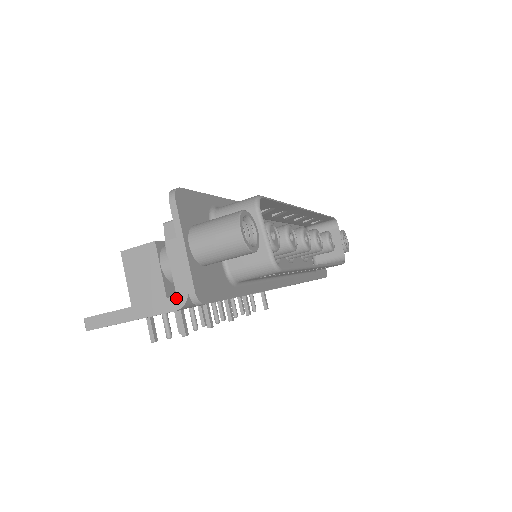
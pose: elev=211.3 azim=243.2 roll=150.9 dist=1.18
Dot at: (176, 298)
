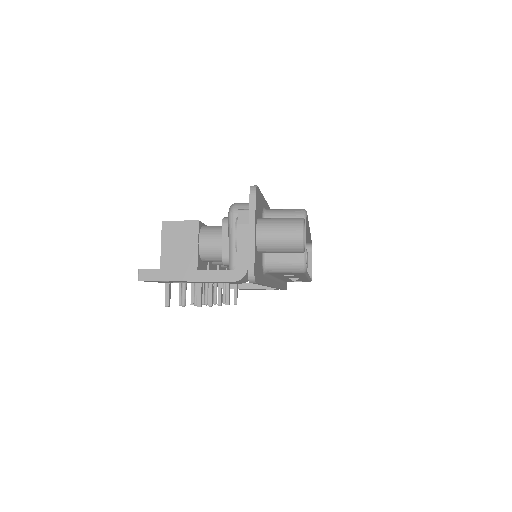
Dot at: (235, 272)
